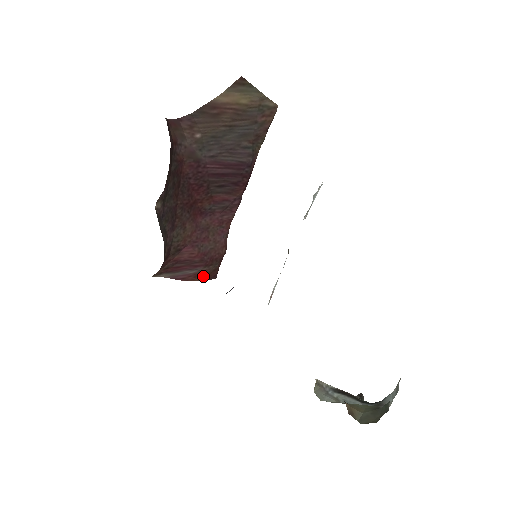
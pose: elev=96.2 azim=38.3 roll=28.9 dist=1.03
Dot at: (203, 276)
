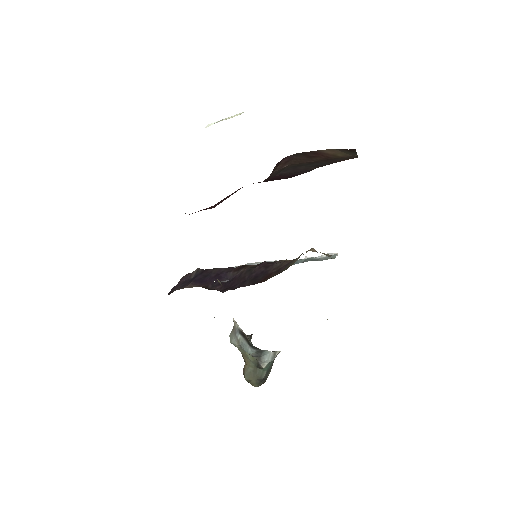
Dot at: occluded
